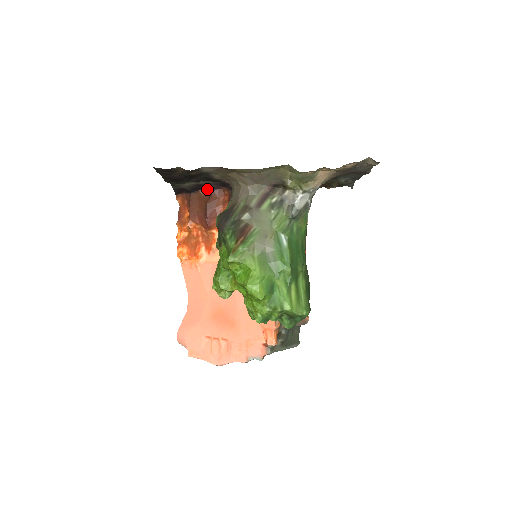
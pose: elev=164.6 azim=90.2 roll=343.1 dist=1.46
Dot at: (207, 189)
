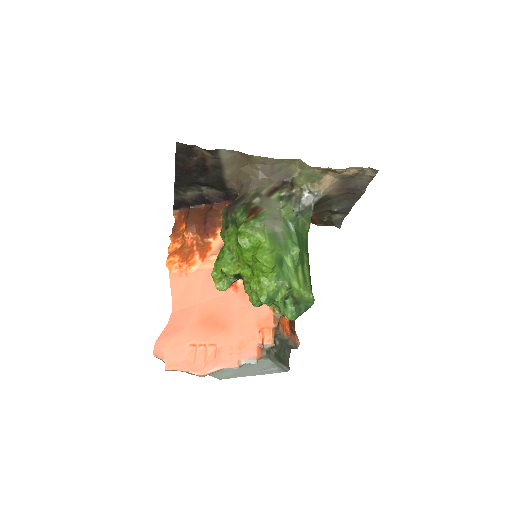
Dot at: (208, 203)
